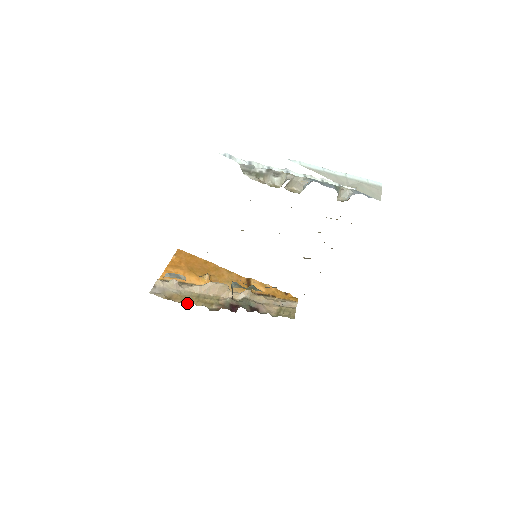
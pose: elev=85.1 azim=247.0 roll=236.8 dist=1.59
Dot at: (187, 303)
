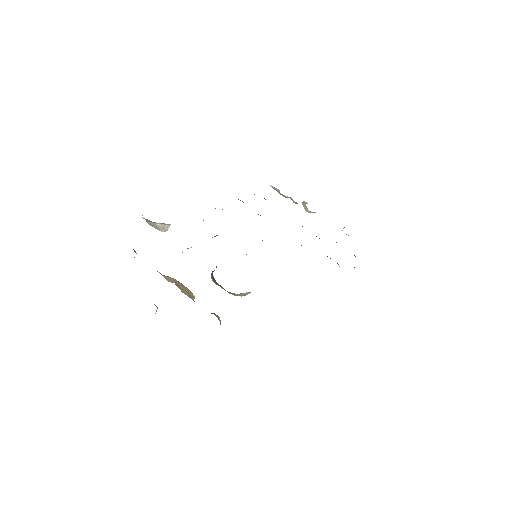
Dot at: occluded
